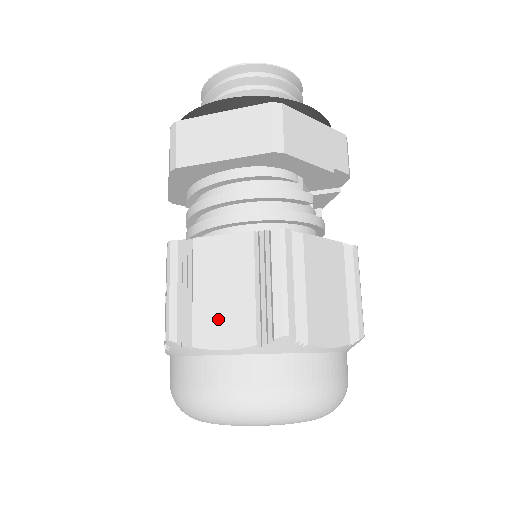
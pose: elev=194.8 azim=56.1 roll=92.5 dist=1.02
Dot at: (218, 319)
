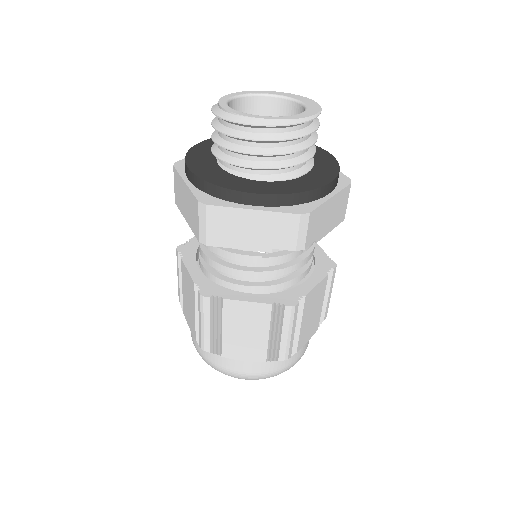
Dot at: (188, 312)
